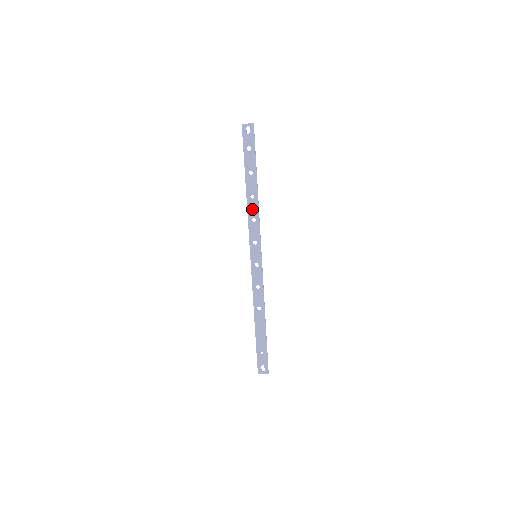
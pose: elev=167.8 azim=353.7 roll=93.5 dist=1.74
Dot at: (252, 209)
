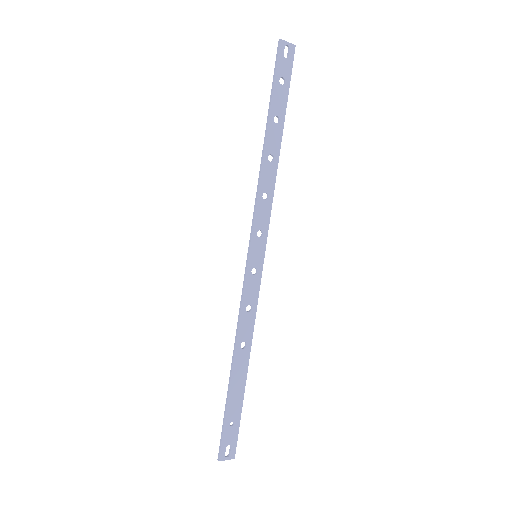
Dot at: (267, 178)
